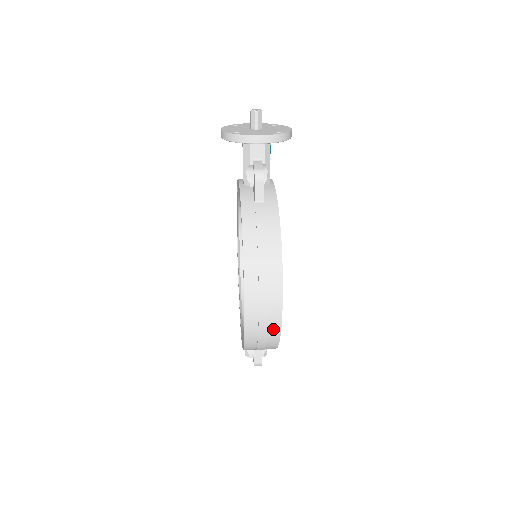
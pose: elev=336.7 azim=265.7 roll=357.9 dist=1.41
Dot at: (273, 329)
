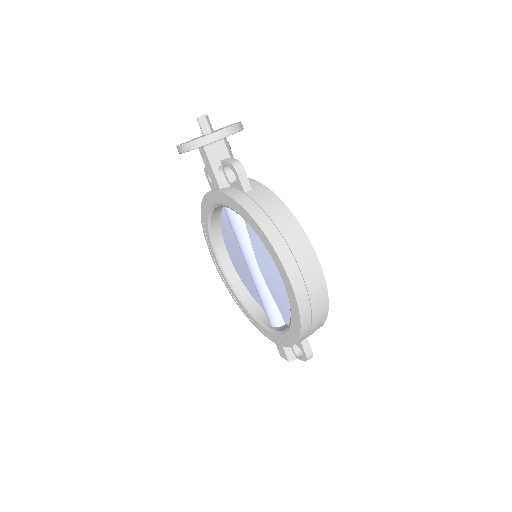
Dot at: (321, 296)
